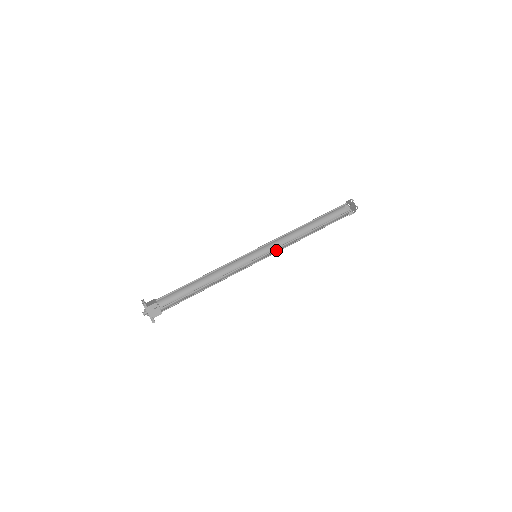
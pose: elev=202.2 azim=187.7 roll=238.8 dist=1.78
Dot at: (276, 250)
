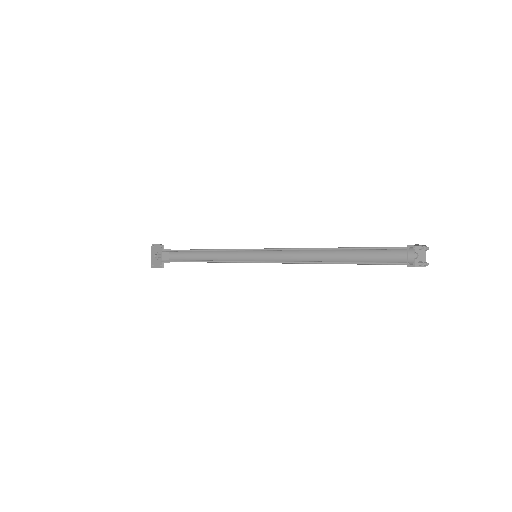
Dot at: (284, 260)
